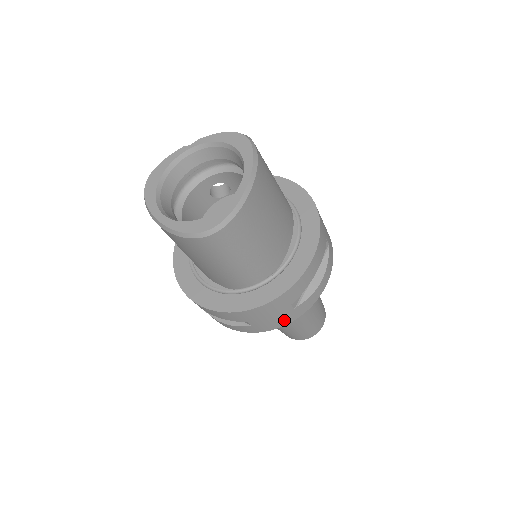
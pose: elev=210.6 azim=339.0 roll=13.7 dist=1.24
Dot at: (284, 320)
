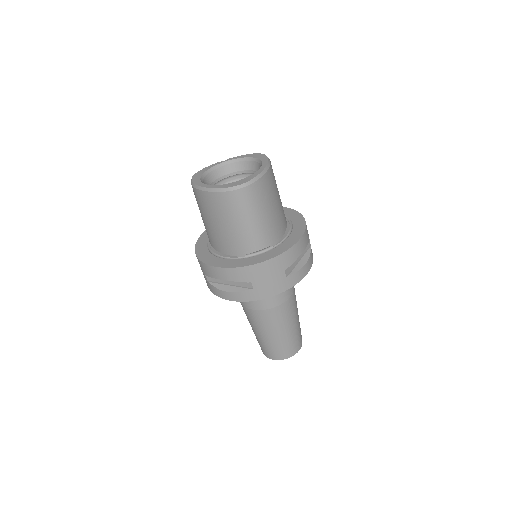
Dot at: (278, 287)
